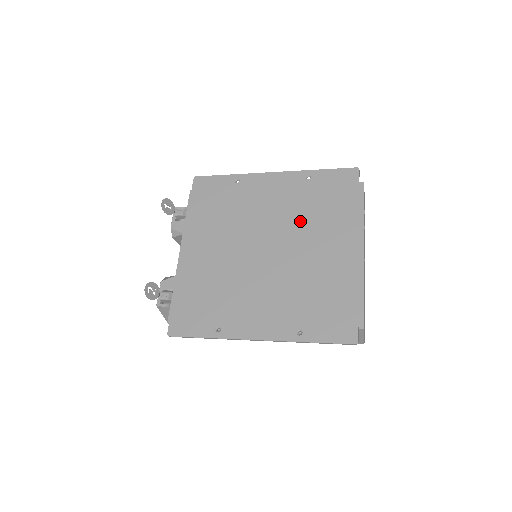
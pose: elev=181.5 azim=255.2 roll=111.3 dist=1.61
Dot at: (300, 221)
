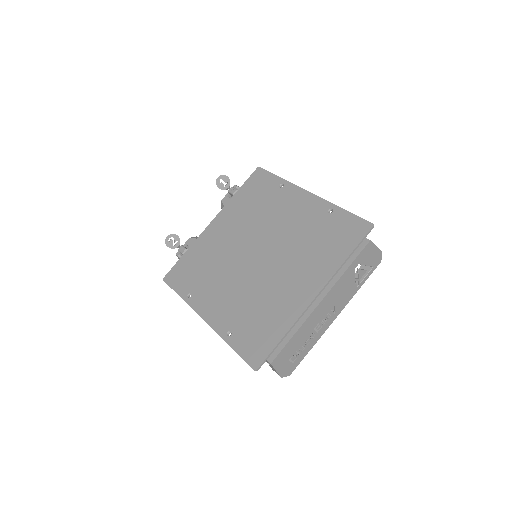
Dot at: (295, 246)
